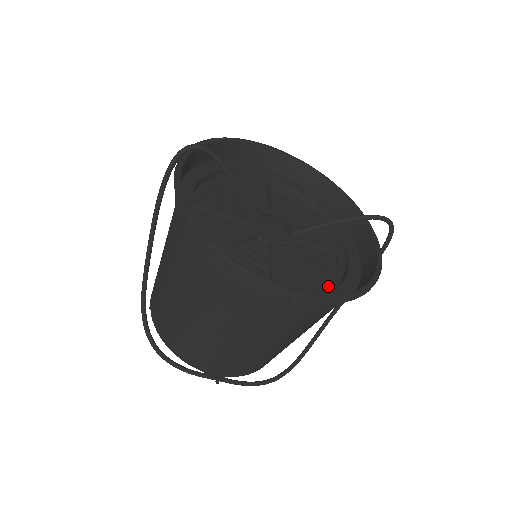
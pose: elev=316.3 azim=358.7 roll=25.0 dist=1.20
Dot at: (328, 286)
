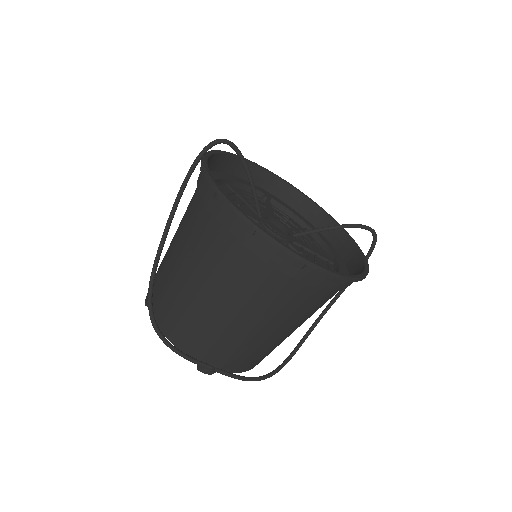
Dot at: occluded
